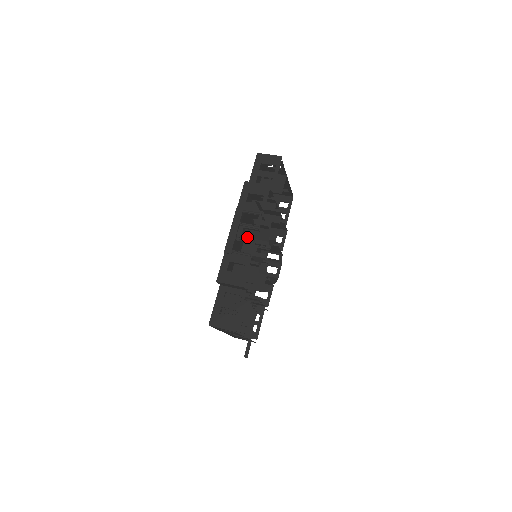
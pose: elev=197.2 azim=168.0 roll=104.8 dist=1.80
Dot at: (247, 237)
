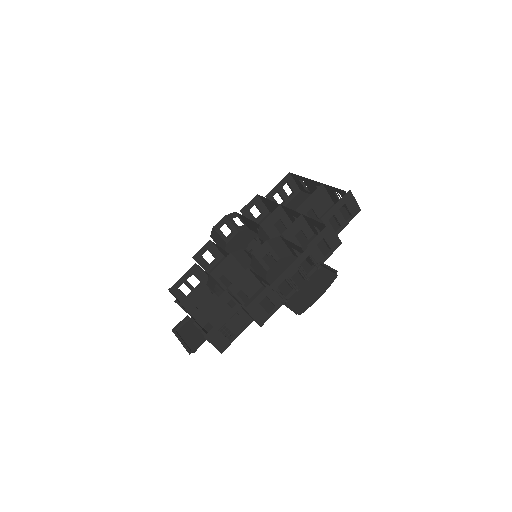
Dot at: (268, 242)
